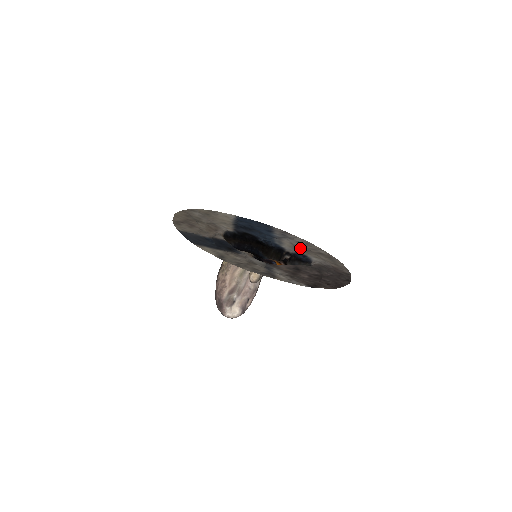
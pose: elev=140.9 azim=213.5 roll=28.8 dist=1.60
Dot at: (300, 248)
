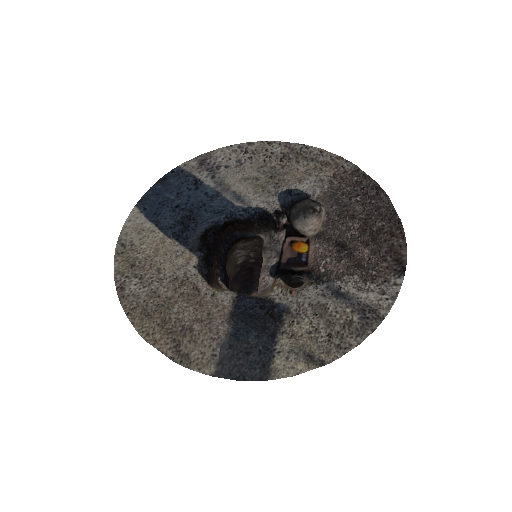
Dot at: (264, 180)
